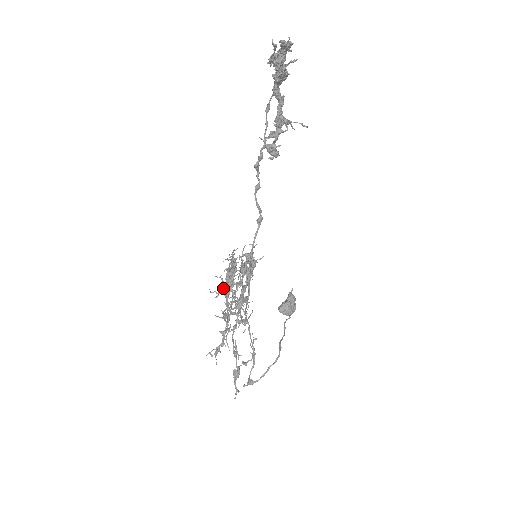
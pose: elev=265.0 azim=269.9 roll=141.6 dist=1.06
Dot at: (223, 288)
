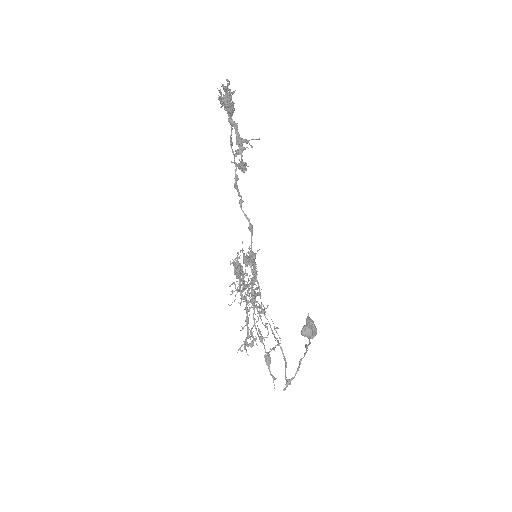
Dot at: occluded
